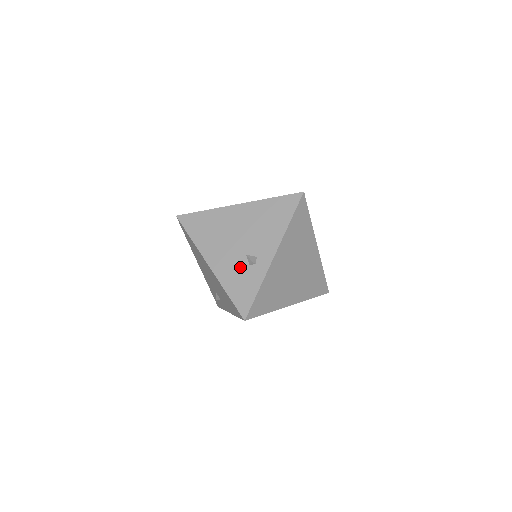
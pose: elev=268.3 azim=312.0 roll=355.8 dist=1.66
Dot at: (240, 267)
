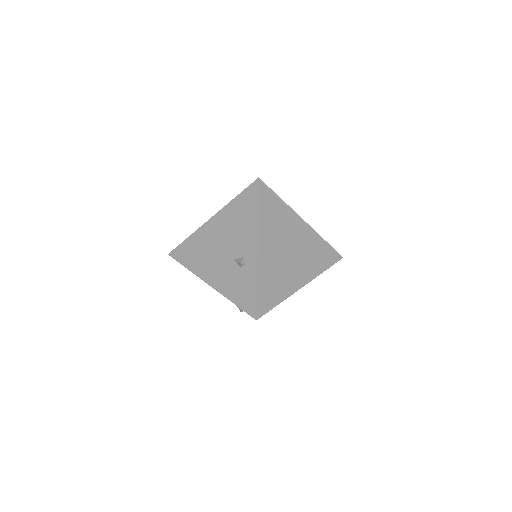
Dot at: (234, 273)
